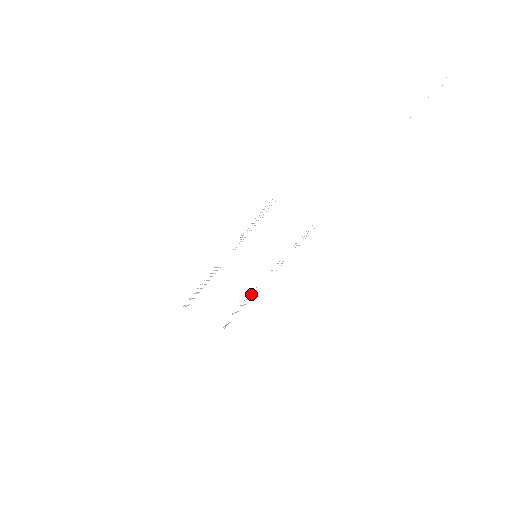
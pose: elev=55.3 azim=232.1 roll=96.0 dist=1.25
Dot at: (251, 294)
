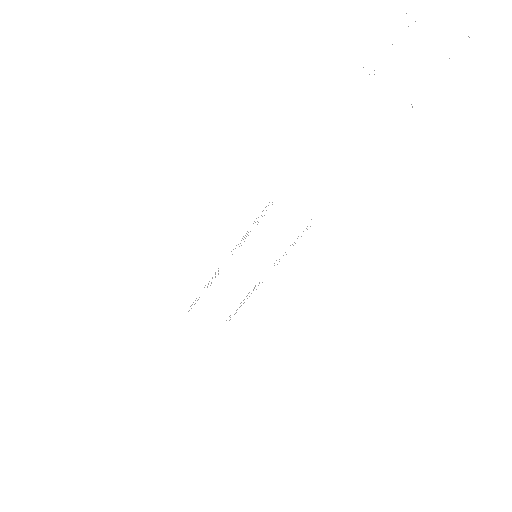
Dot at: occluded
